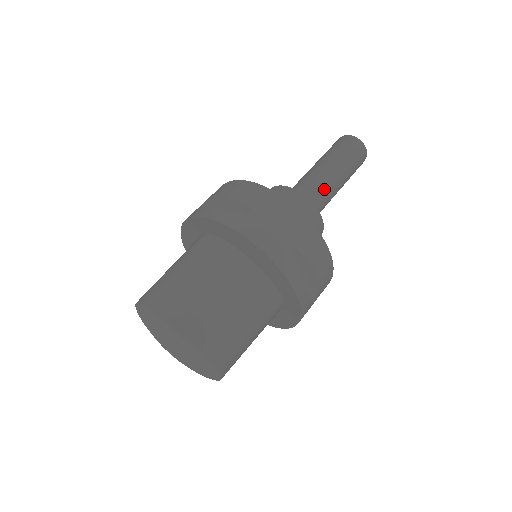
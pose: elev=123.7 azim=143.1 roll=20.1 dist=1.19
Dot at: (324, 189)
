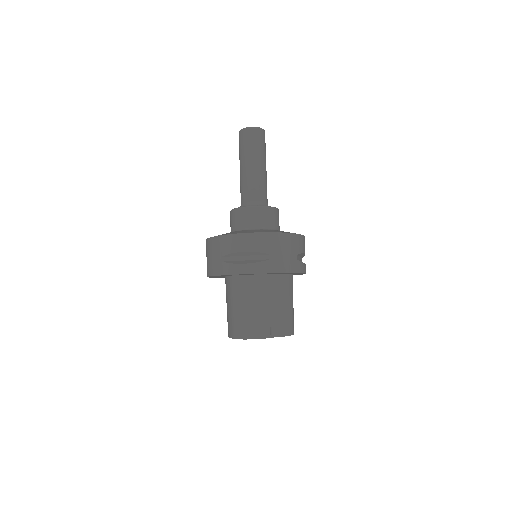
Dot at: (264, 185)
